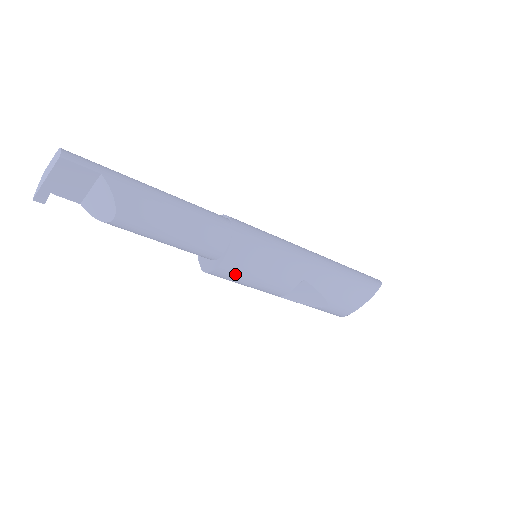
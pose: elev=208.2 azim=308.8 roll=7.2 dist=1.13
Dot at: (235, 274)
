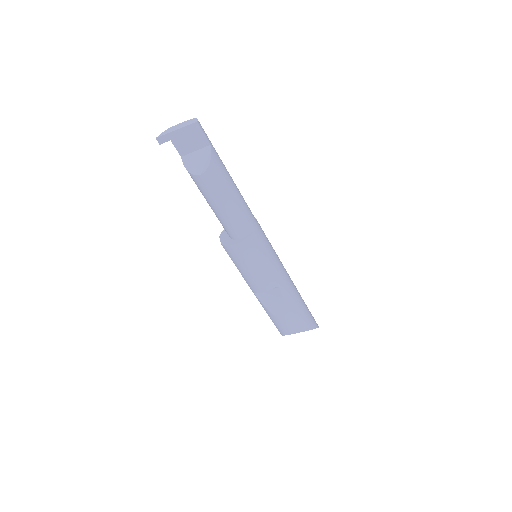
Dot at: (243, 256)
